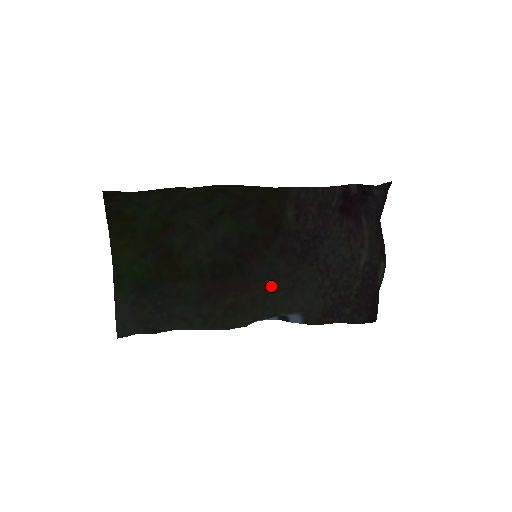
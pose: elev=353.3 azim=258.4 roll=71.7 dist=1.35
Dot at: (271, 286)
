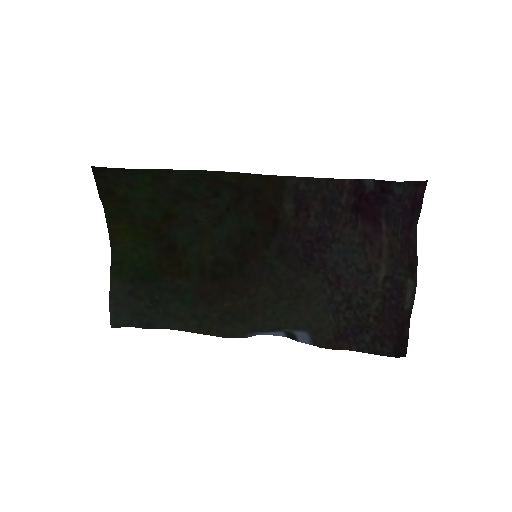
Dot at: (272, 293)
